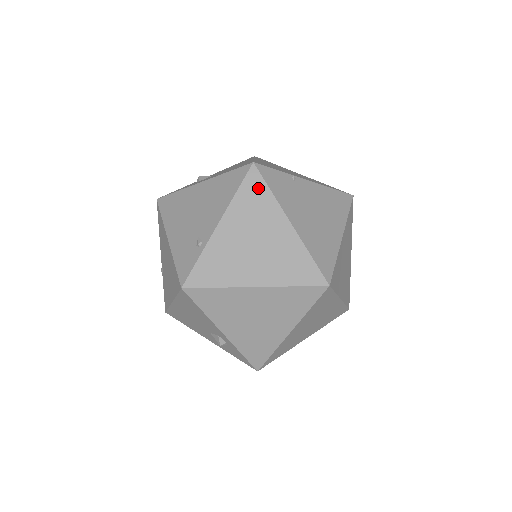
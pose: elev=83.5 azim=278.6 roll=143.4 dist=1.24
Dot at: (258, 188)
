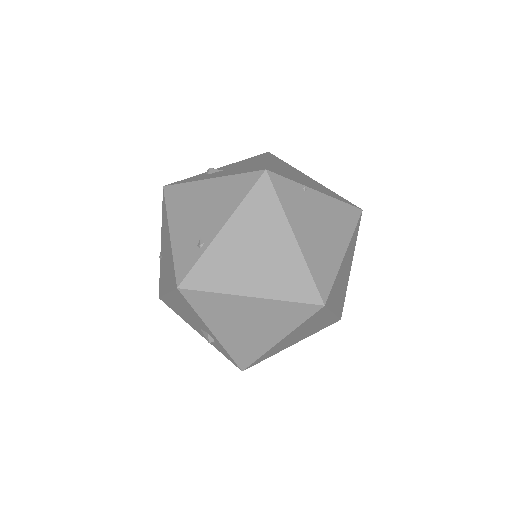
Dot at: (267, 197)
